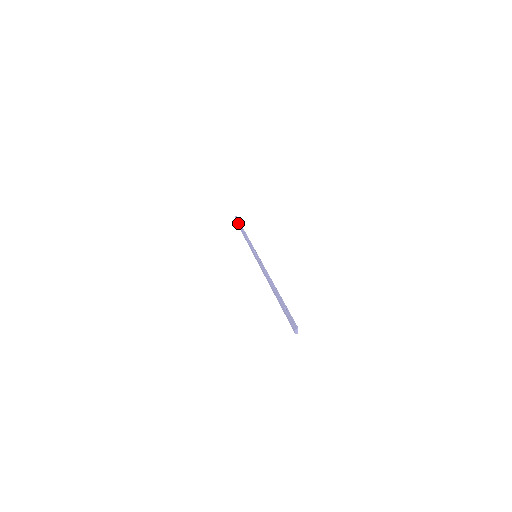
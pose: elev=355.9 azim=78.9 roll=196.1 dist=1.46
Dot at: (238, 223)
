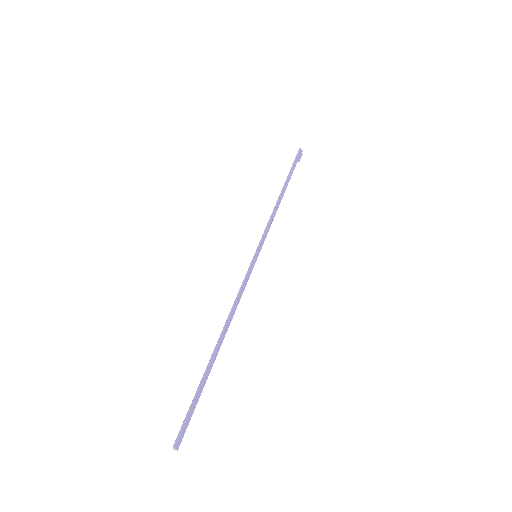
Dot at: (291, 167)
